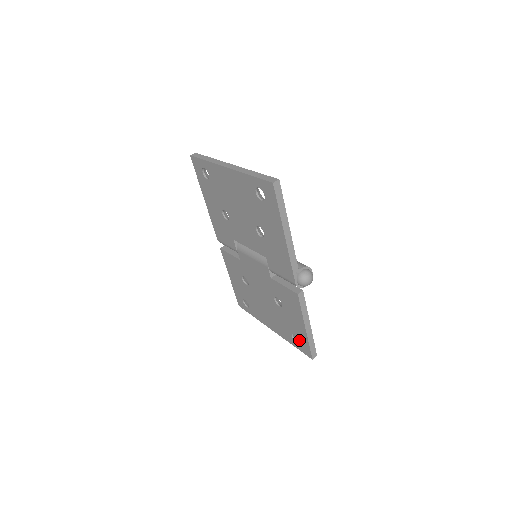
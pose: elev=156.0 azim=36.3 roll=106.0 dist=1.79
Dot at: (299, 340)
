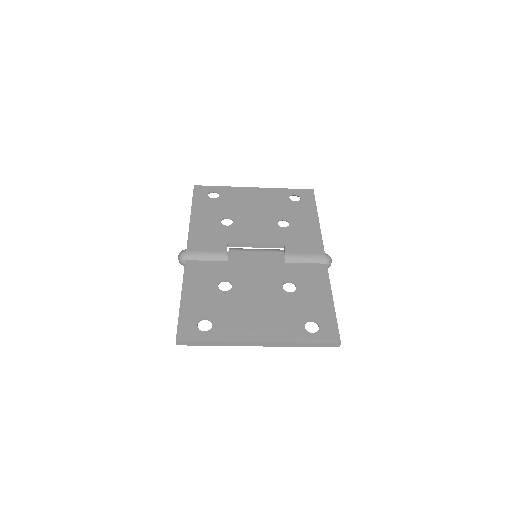
Dot at: (319, 324)
